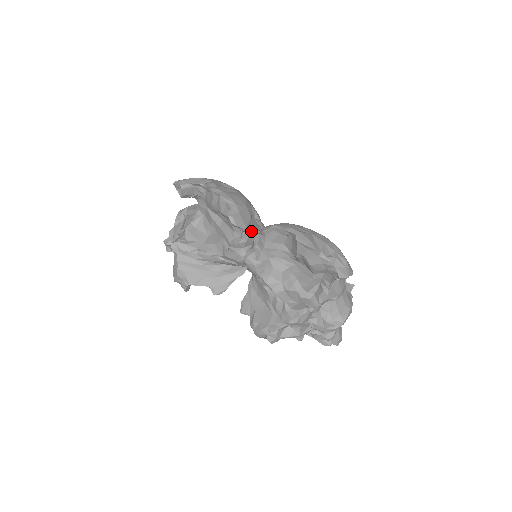
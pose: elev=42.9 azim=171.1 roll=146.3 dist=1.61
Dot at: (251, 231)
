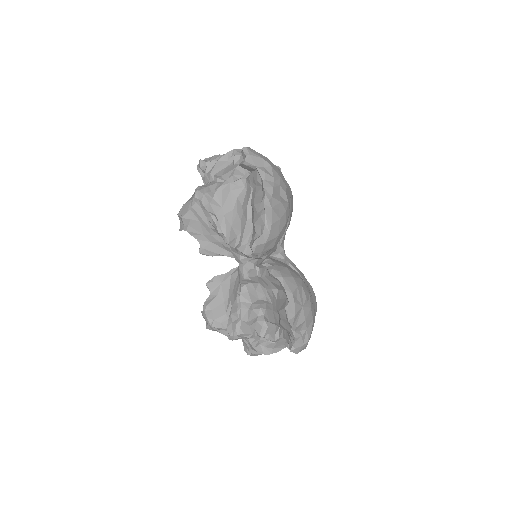
Dot at: (264, 255)
